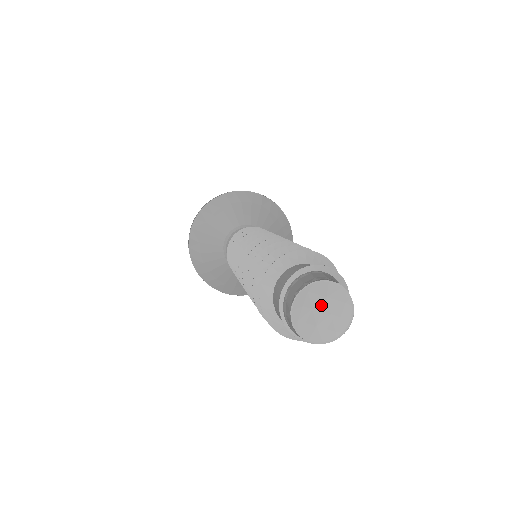
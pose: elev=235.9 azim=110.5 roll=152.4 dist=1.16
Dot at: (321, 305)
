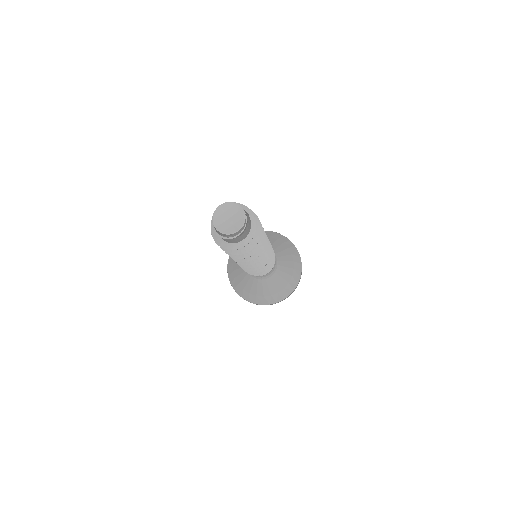
Dot at: (226, 217)
